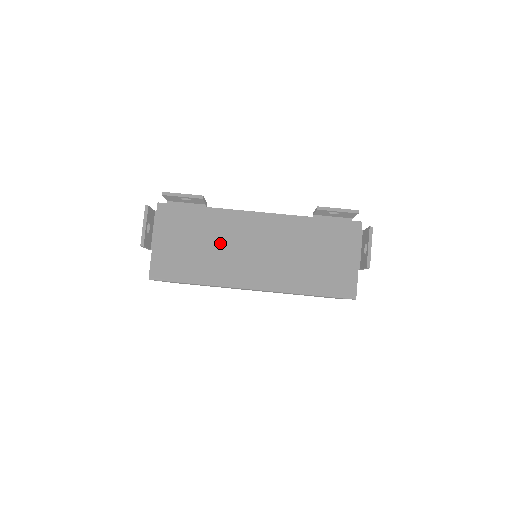
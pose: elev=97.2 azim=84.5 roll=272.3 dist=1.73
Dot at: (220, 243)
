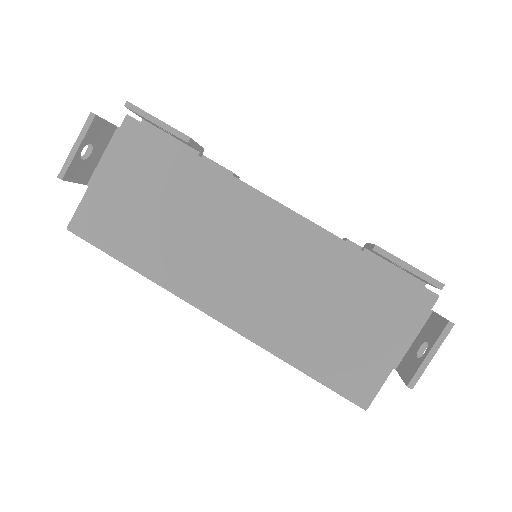
Dot at: (195, 224)
